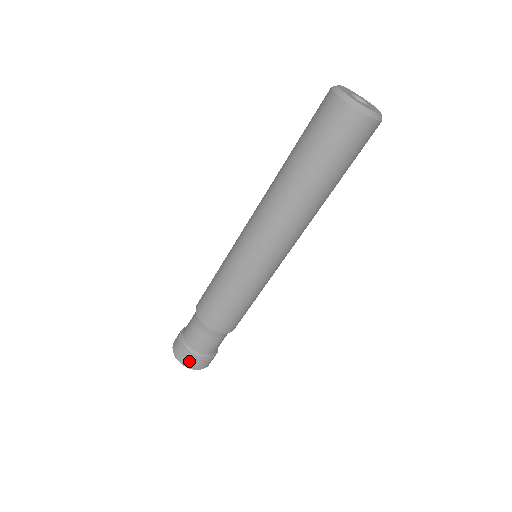
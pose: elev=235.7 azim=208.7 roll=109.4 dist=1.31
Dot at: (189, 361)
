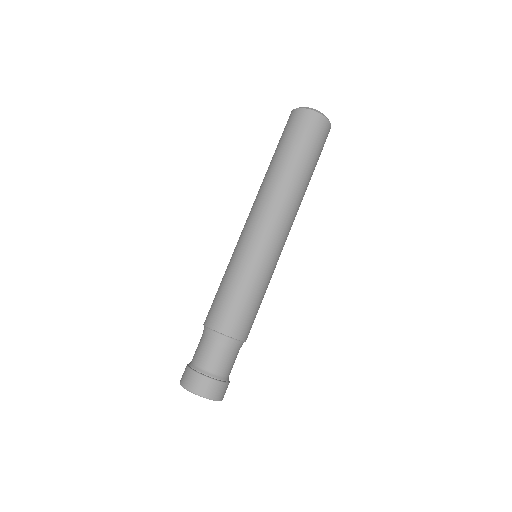
Dot at: (195, 382)
